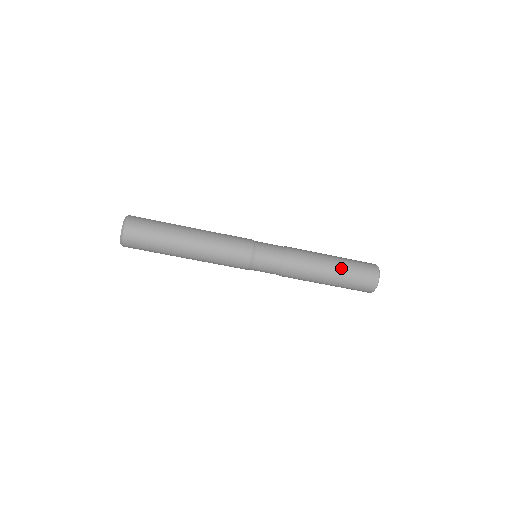
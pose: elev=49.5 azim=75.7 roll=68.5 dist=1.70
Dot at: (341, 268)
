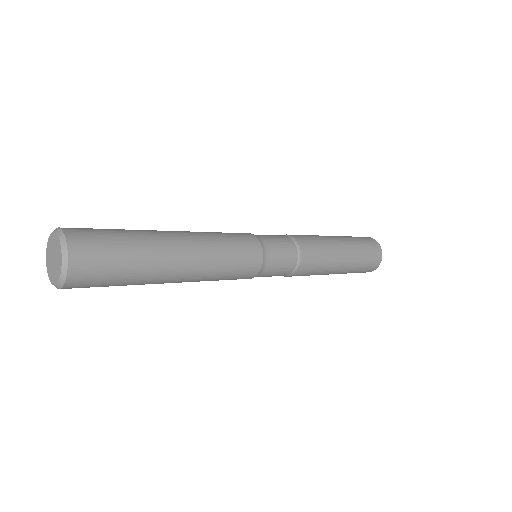
Dot at: (343, 272)
